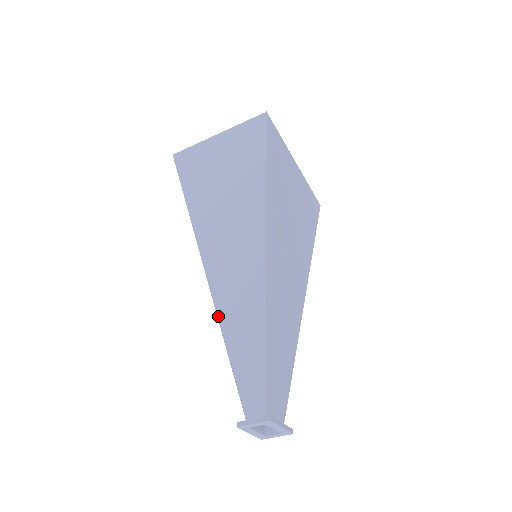
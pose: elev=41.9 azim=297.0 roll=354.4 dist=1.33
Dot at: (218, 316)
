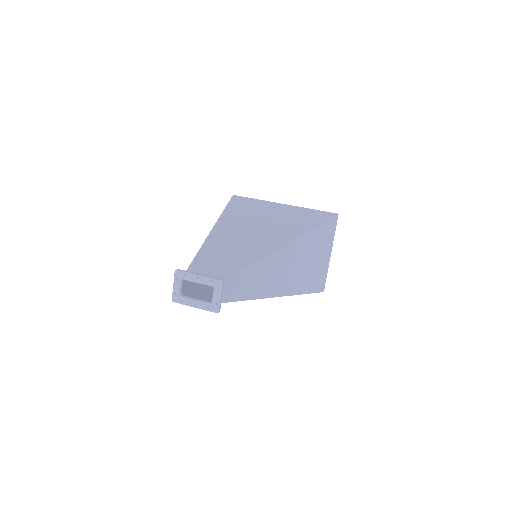
Dot at: occluded
